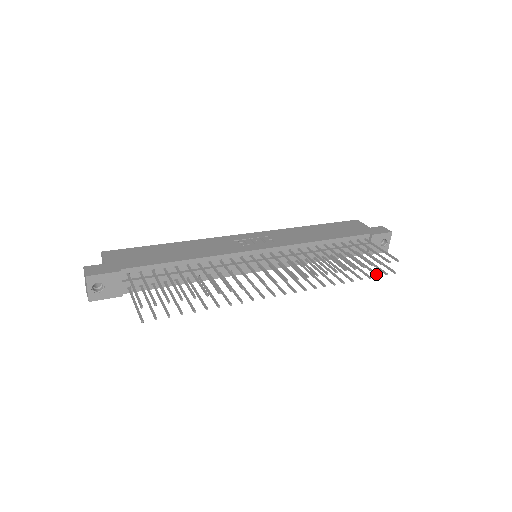
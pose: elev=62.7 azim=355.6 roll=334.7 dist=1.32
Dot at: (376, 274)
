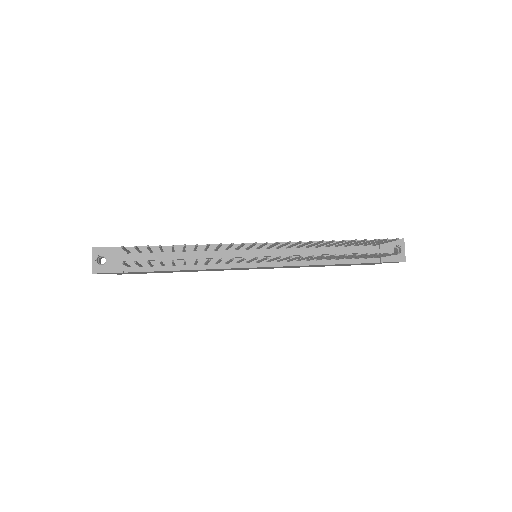
Dot at: (375, 253)
